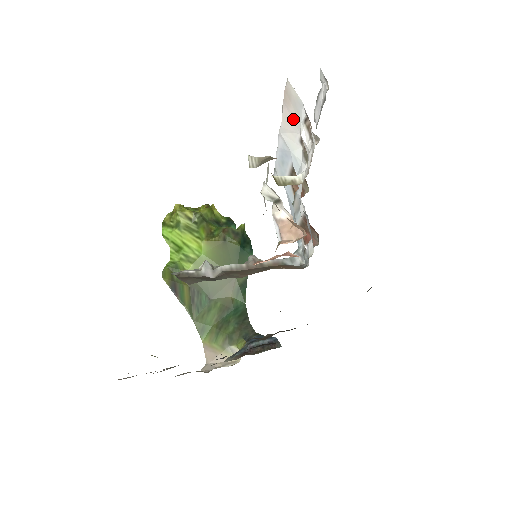
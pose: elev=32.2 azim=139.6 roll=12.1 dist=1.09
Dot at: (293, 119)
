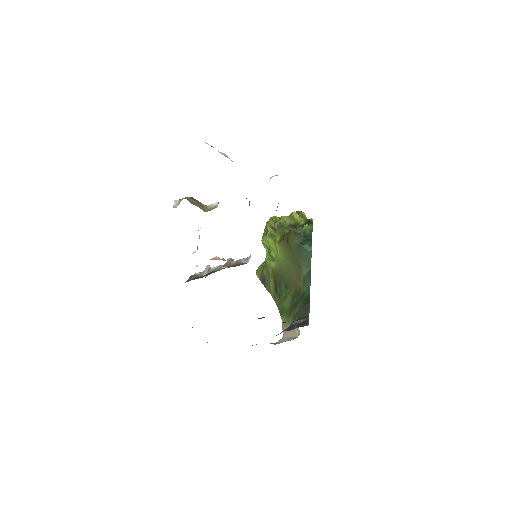
Dot at: occluded
